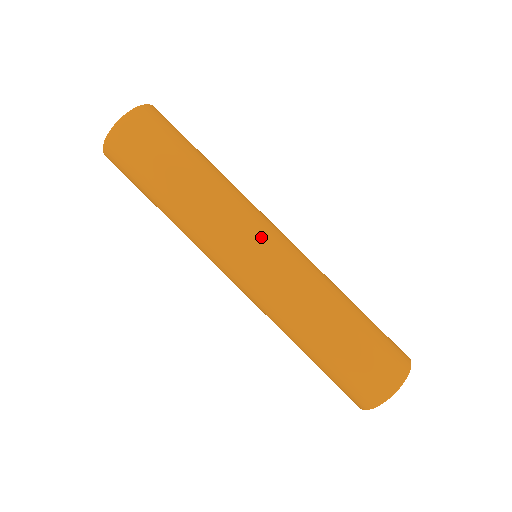
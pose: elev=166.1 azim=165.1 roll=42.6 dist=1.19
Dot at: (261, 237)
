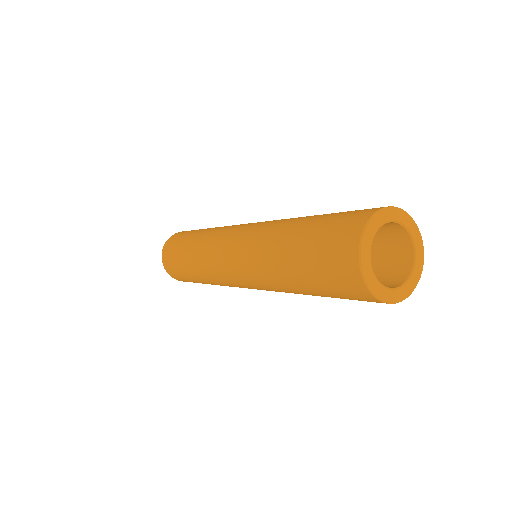
Dot at: (229, 235)
